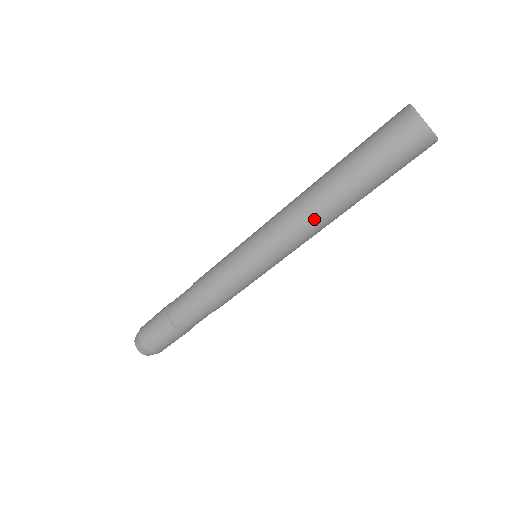
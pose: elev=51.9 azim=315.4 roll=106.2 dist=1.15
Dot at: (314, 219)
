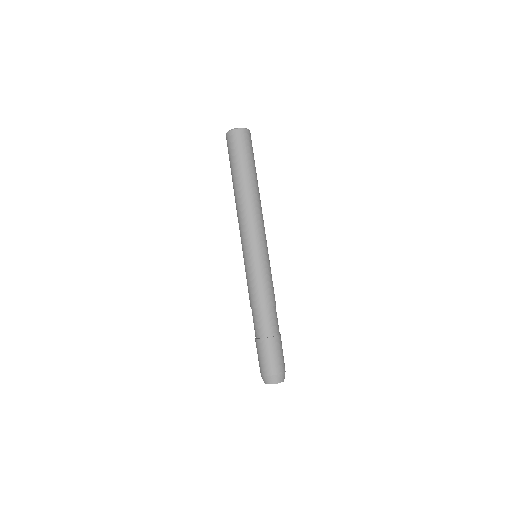
Dot at: (238, 207)
